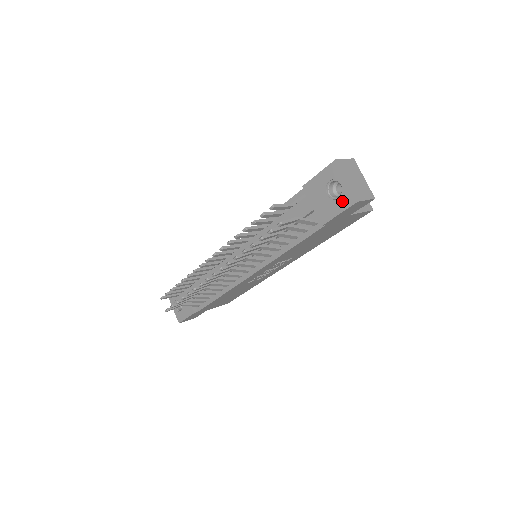
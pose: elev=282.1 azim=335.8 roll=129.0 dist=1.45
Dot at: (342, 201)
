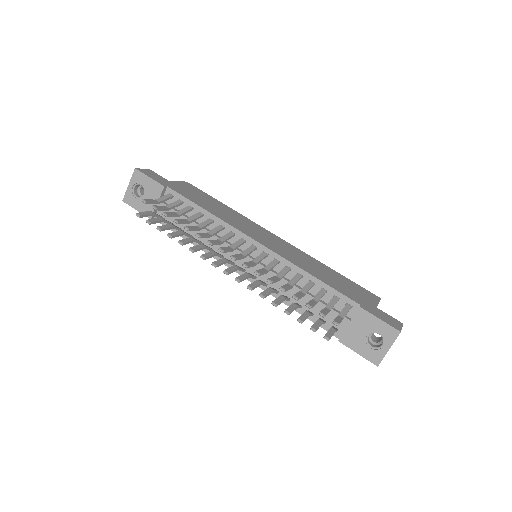
Dot at: (370, 352)
